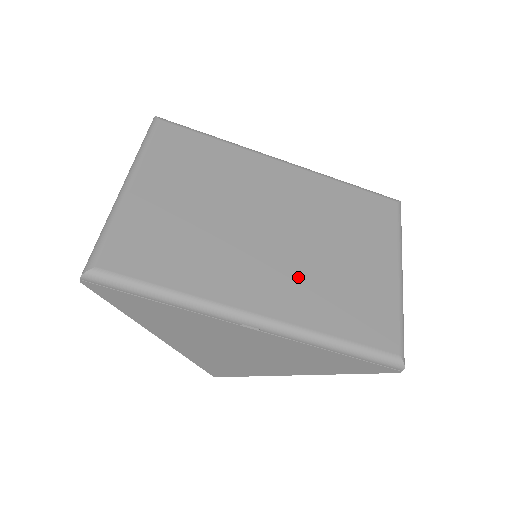
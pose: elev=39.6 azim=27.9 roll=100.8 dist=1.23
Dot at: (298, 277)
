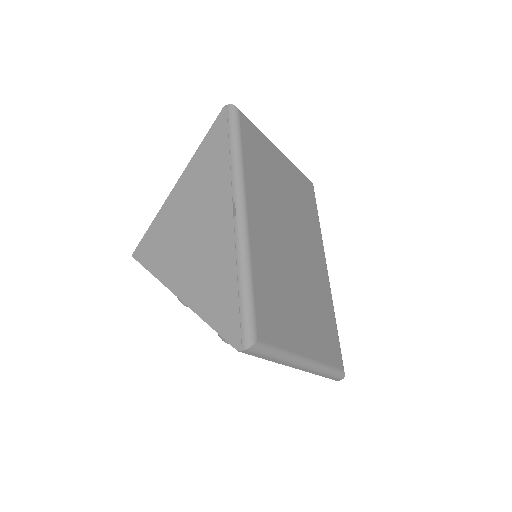
Dot at: (275, 254)
